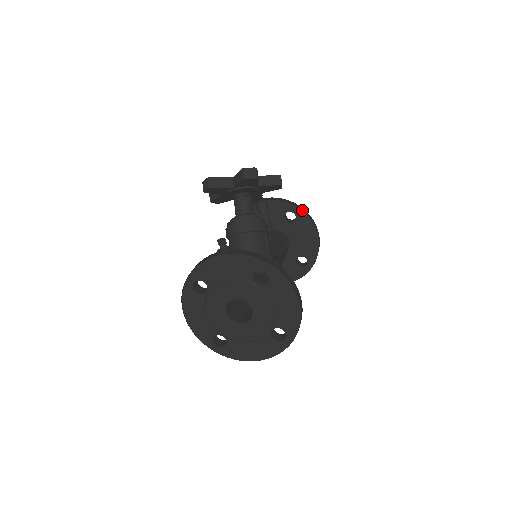
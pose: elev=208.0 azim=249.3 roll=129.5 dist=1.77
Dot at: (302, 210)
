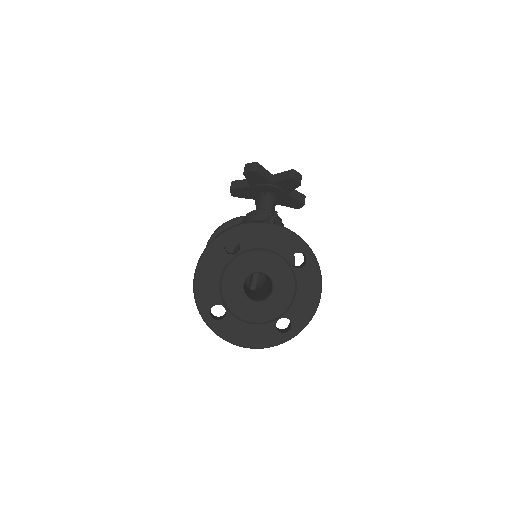
Dot at: occluded
